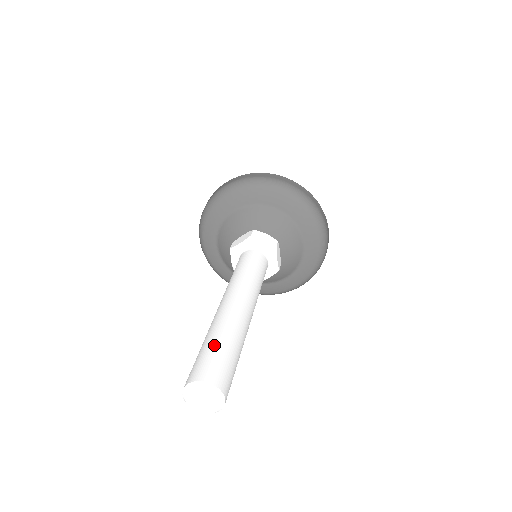
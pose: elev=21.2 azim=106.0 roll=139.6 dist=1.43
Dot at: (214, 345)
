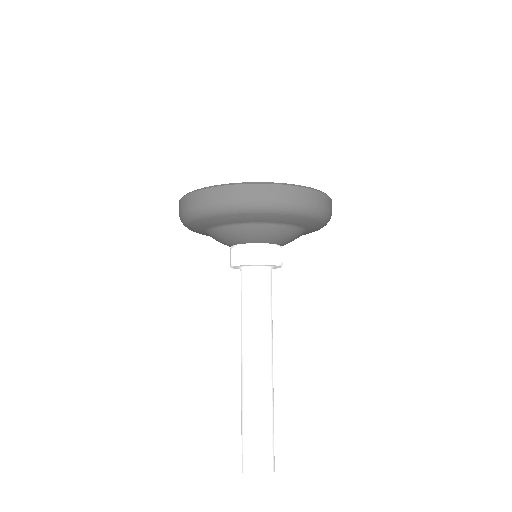
Dot at: (260, 434)
